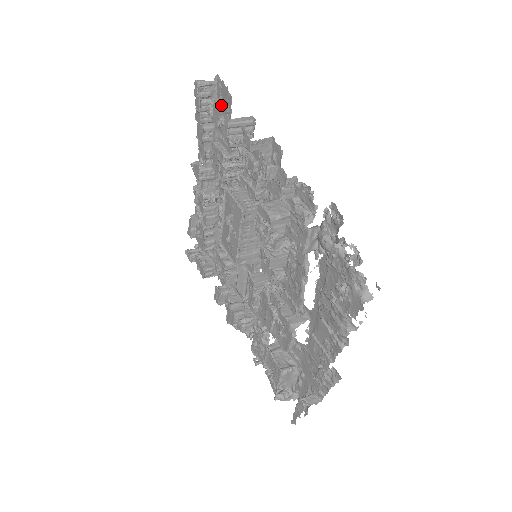
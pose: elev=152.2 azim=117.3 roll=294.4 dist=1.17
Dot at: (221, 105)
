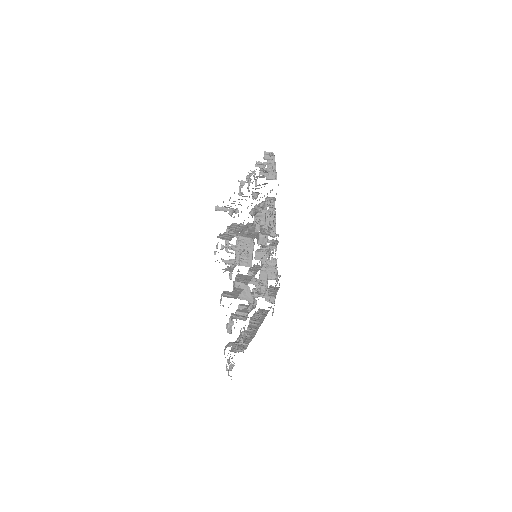
Dot at: occluded
